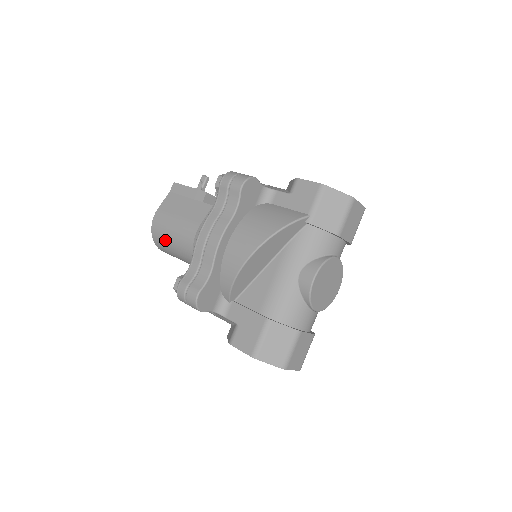
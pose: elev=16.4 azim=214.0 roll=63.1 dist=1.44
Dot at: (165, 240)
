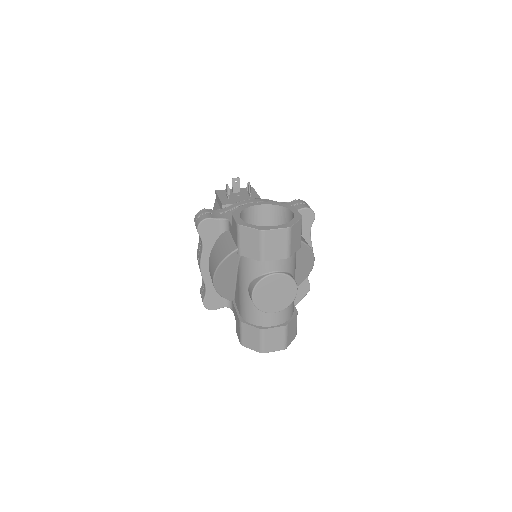
Dot at: occluded
